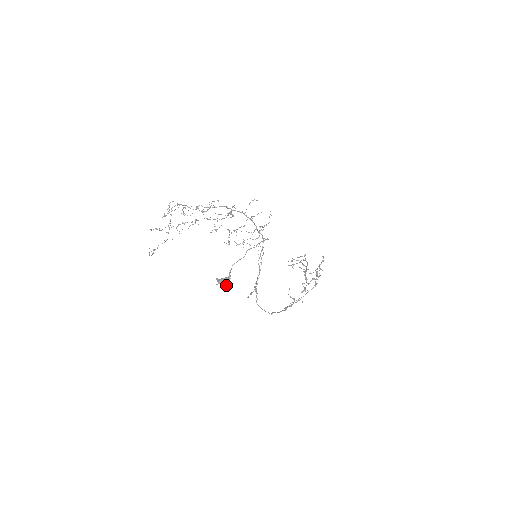
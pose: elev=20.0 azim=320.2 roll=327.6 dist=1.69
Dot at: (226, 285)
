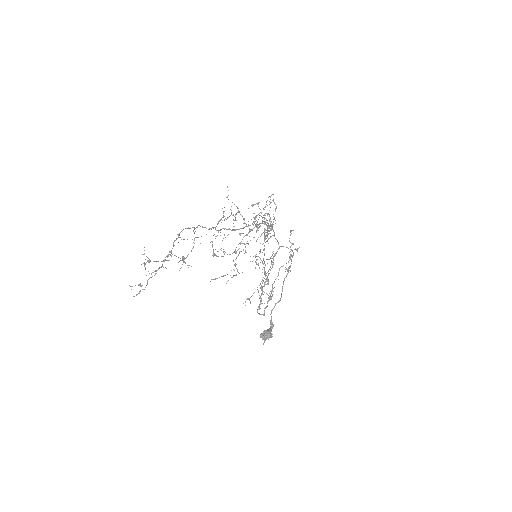
Dot at: occluded
